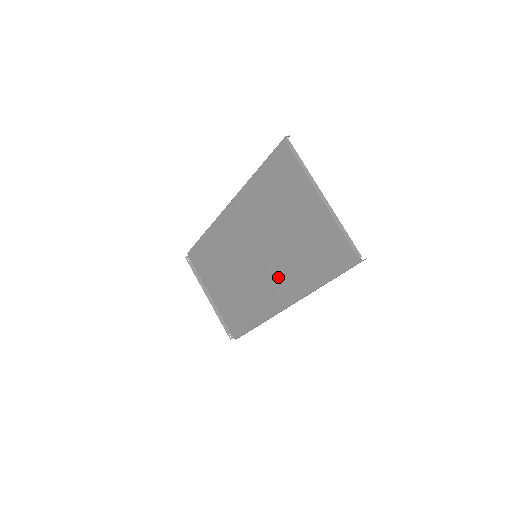
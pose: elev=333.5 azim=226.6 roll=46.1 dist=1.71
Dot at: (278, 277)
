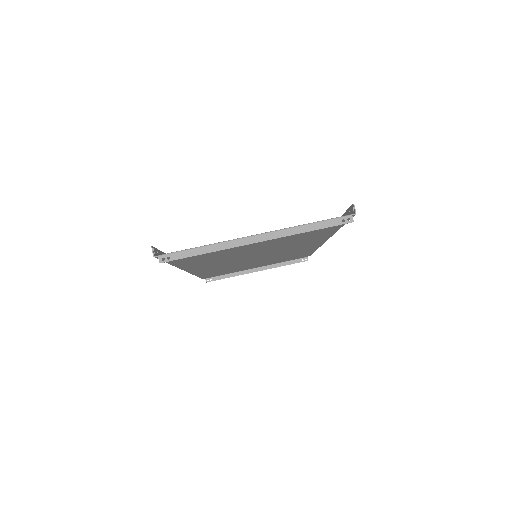
Dot at: occluded
